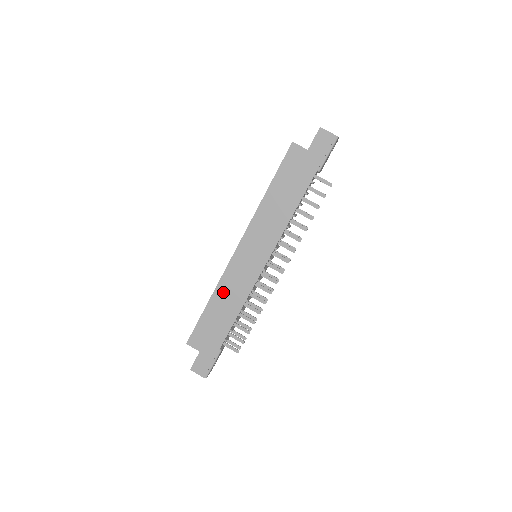
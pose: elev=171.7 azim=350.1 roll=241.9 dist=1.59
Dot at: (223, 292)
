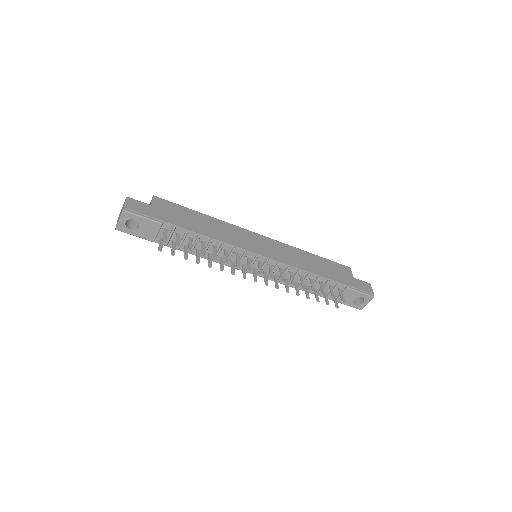
Dot at: (220, 225)
